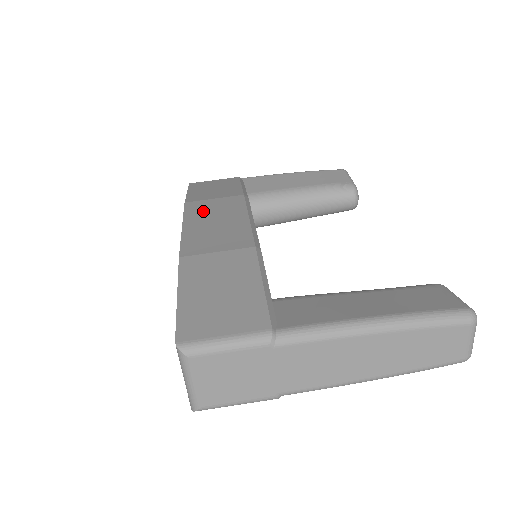
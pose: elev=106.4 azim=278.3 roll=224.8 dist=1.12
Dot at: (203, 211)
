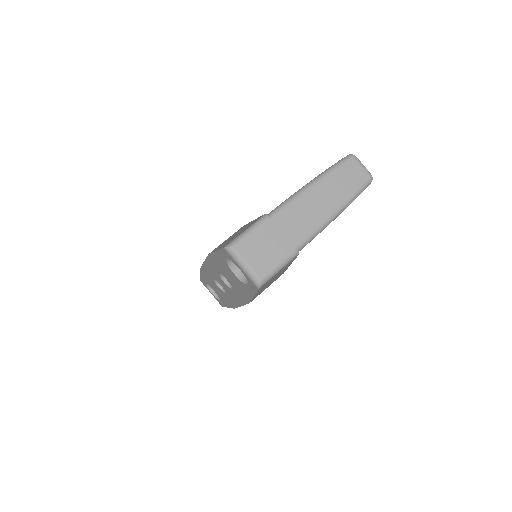
Dot at: occluded
